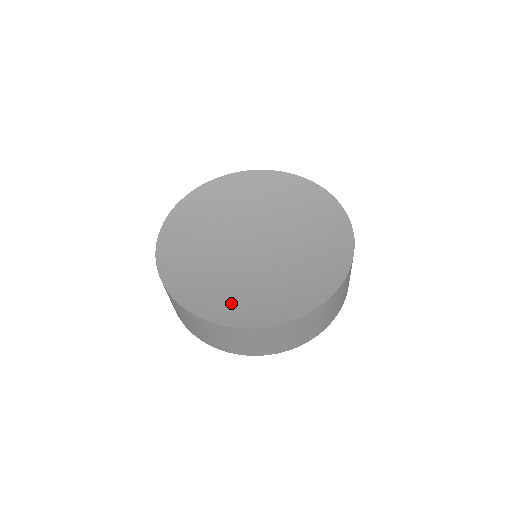
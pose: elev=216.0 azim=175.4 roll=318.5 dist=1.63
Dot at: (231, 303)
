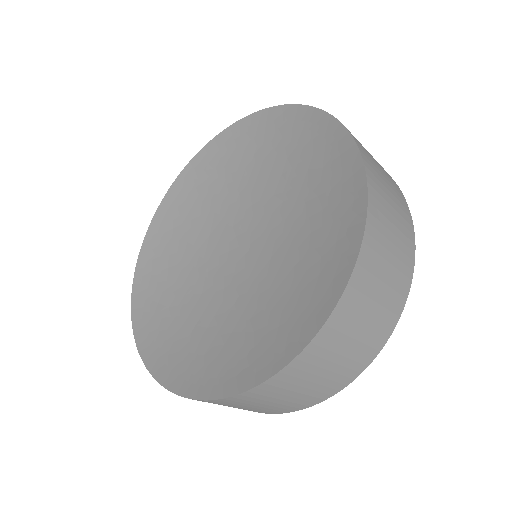
Dot at: (224, 354)
